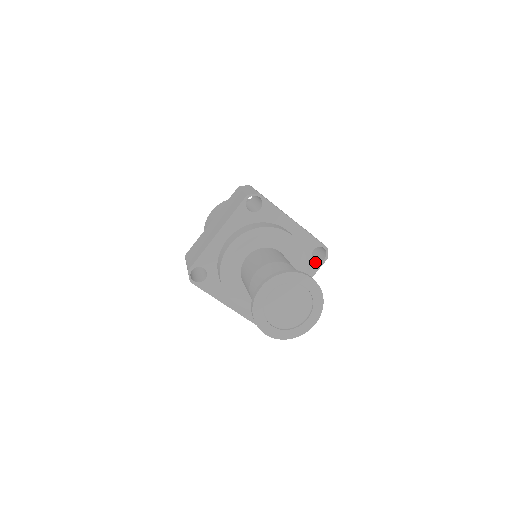
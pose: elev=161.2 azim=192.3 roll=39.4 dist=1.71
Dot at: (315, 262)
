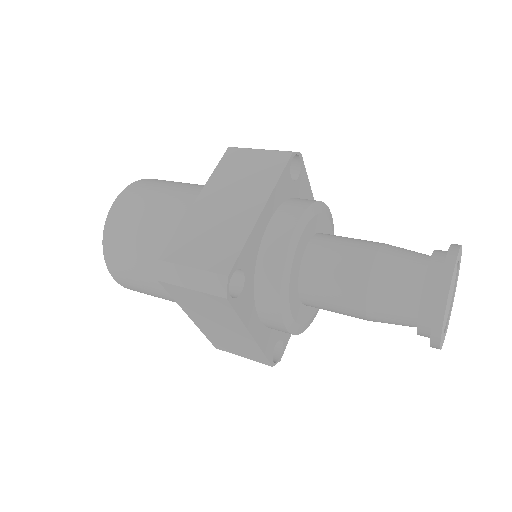
Dot at: occluded
